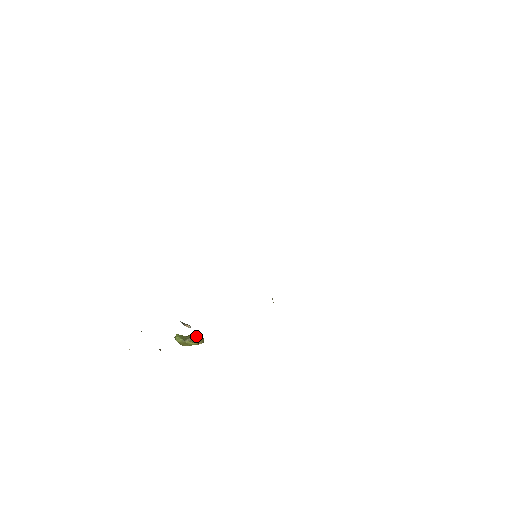
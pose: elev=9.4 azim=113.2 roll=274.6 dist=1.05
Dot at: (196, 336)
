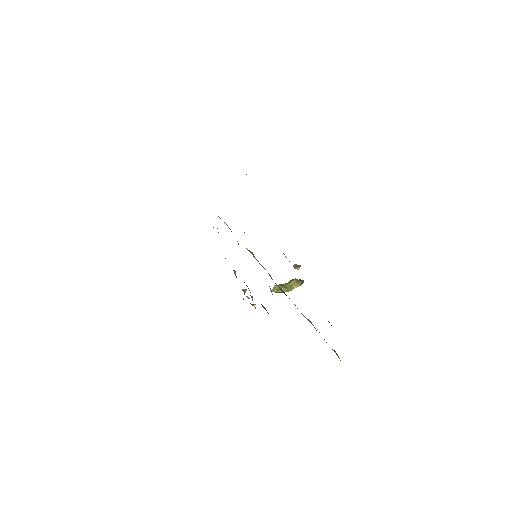
Dot at: (292, 282)
